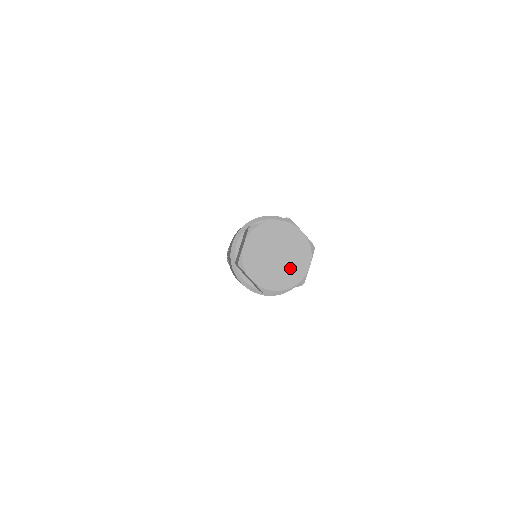
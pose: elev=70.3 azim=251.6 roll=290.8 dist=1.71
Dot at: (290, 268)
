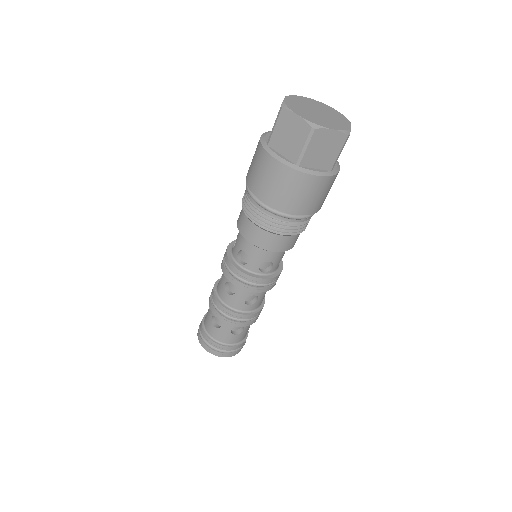
Dot at: (333, 121)
